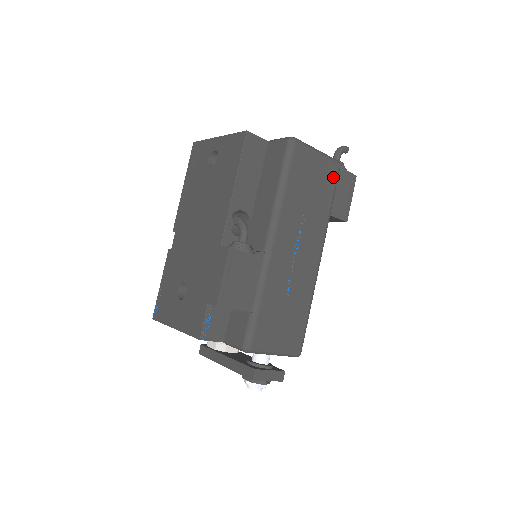
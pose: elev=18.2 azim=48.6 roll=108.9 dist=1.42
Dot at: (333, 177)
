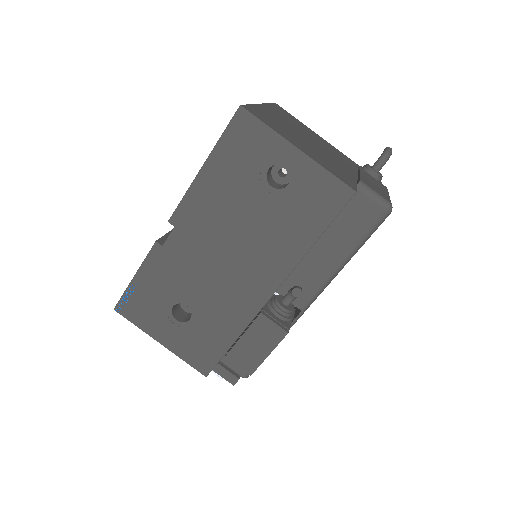
Dot at: occluded
